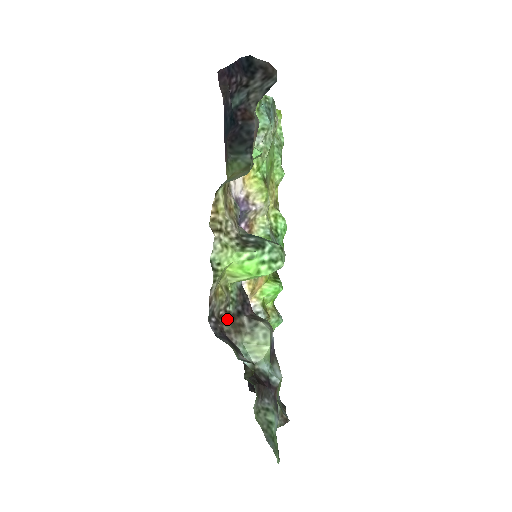
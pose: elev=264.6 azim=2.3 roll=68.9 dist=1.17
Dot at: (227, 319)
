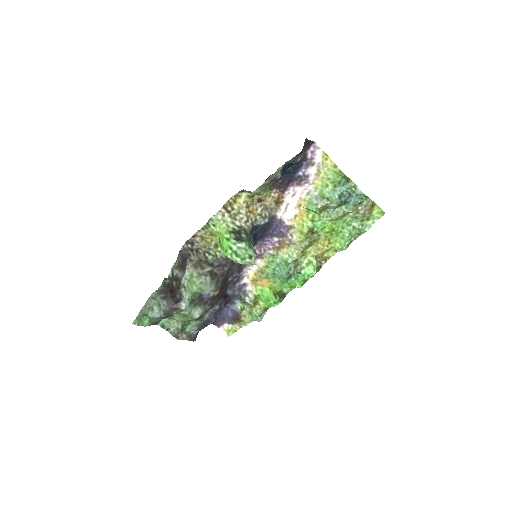
Dot at: (200, 257)
